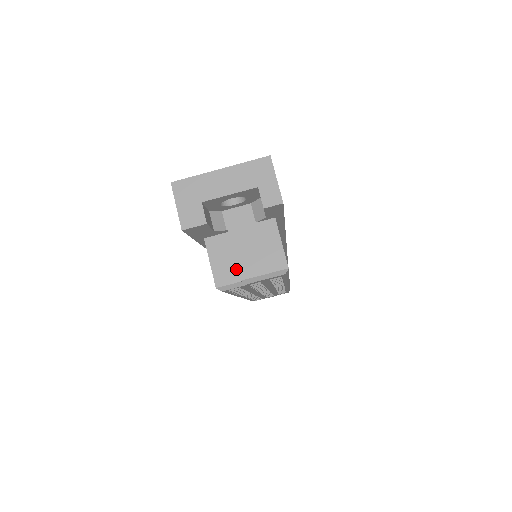
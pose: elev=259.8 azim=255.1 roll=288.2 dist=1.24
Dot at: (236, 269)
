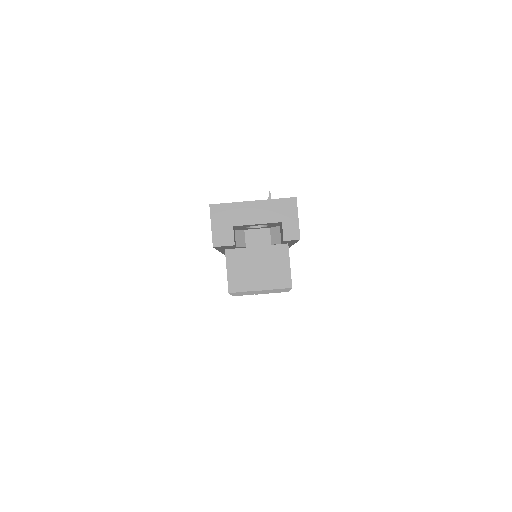
Dot at: (248, 280)
